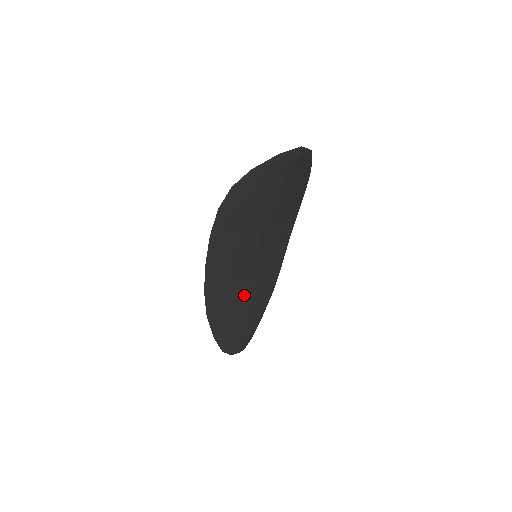
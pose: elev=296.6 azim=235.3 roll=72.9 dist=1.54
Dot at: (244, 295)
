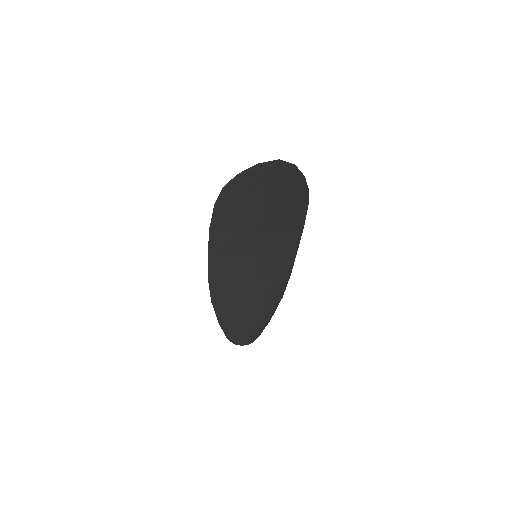
Dot at: (247, 291)
